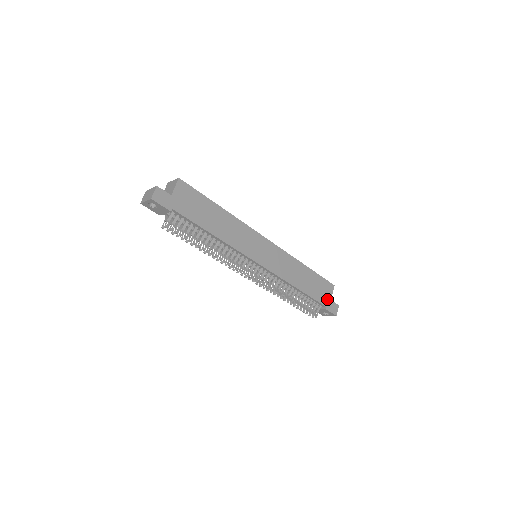
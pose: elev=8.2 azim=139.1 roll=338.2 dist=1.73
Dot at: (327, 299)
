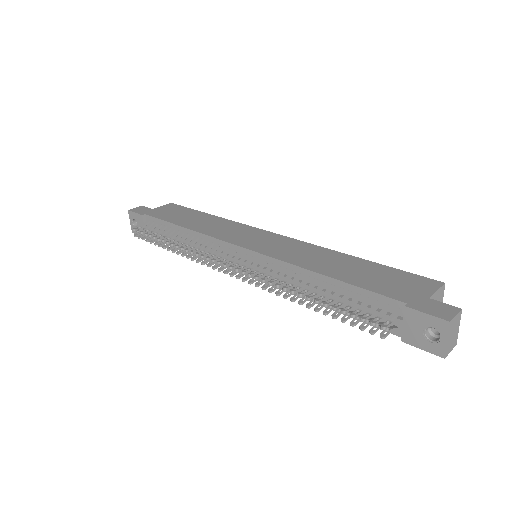
Dot at: (414, 296)
